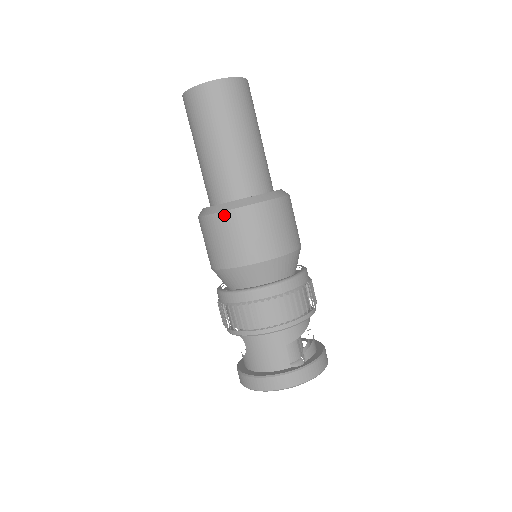
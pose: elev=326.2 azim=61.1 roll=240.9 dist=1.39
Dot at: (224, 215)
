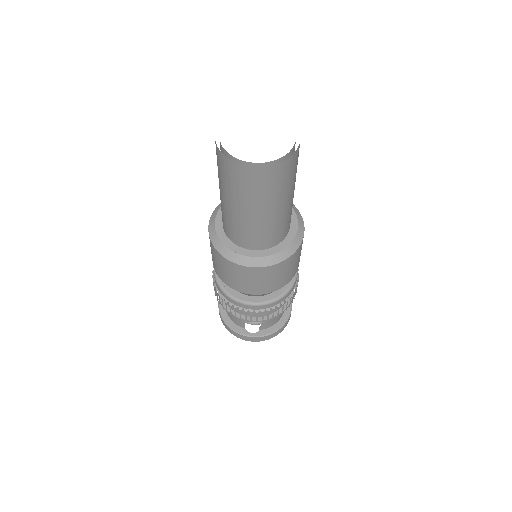
Dot at: (217, 252)
